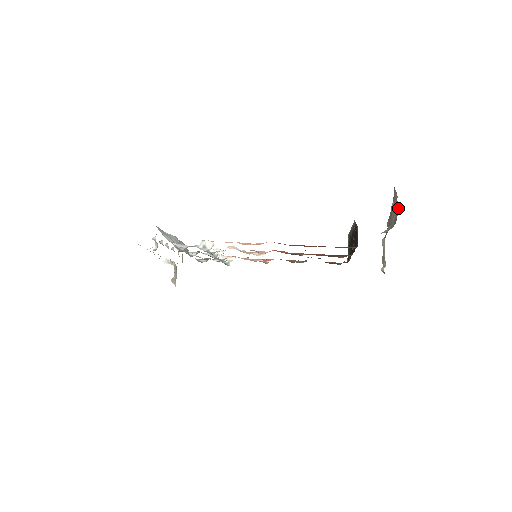
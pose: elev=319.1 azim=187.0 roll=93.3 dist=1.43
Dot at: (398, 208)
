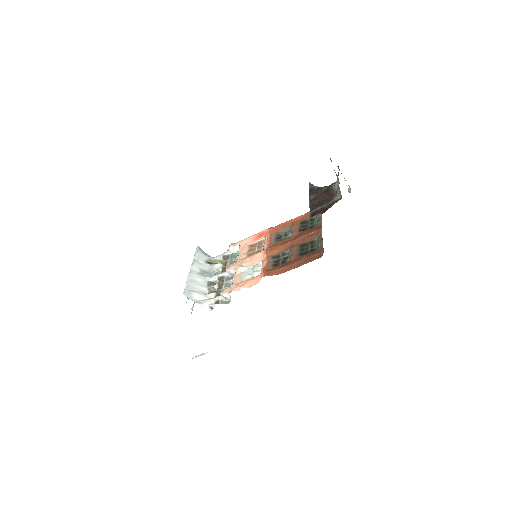
Dot at: occluded
